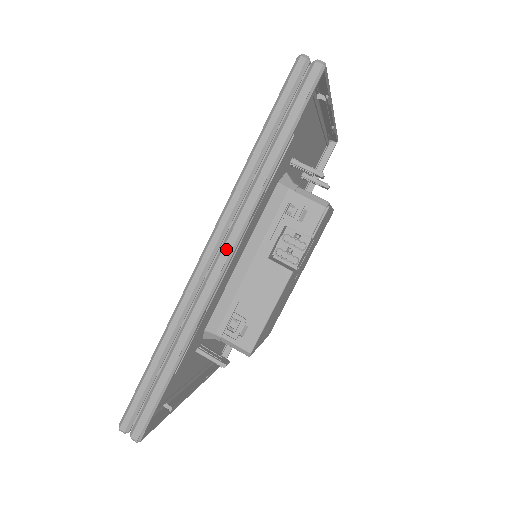
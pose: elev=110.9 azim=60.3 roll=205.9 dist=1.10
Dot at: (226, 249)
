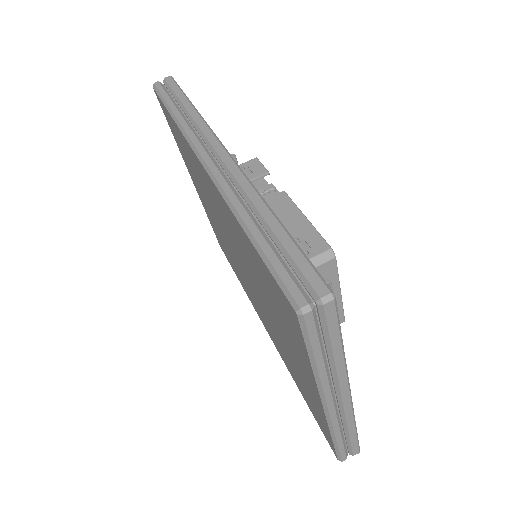
Dot at: (215, 145)
